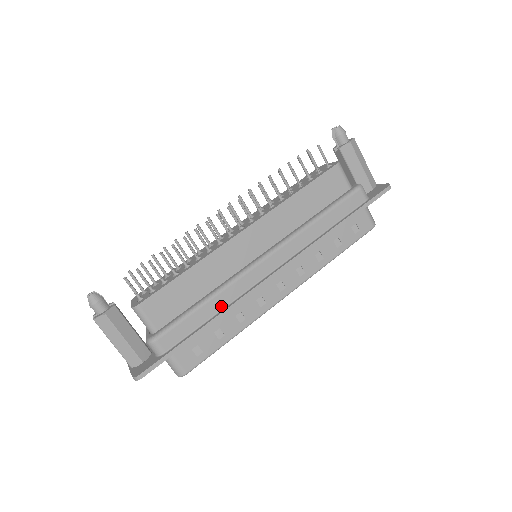
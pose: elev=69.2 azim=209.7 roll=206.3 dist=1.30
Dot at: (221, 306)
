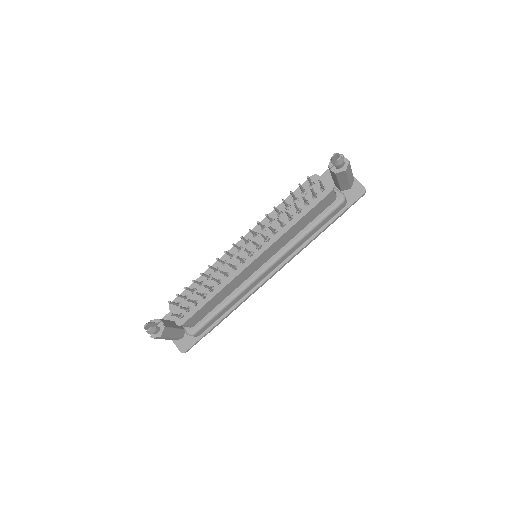
Dot at: (235, 303)
